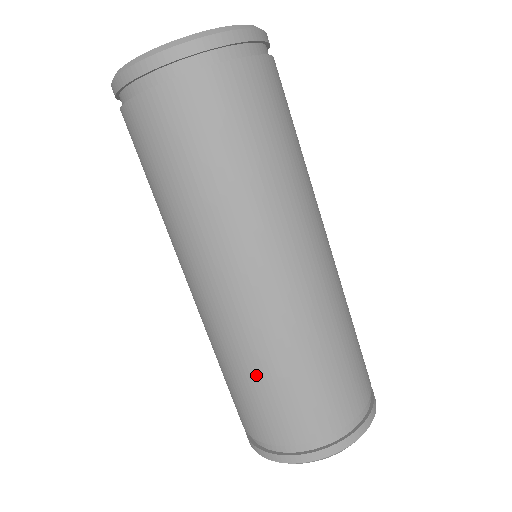
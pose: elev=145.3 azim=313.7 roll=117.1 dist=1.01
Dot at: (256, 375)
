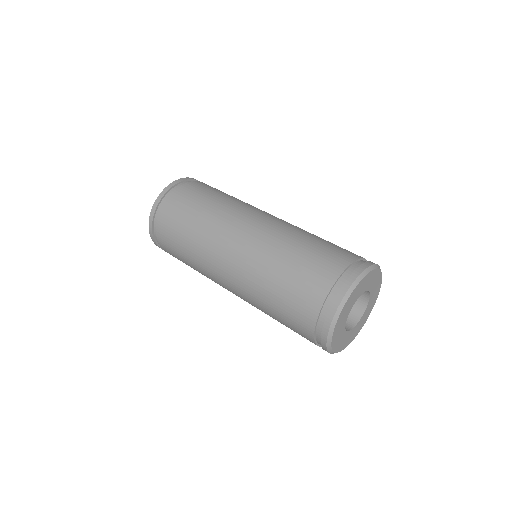
Dot at: (285, 263)
